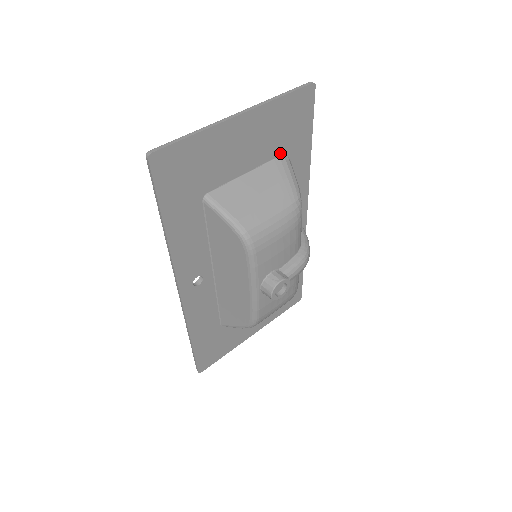
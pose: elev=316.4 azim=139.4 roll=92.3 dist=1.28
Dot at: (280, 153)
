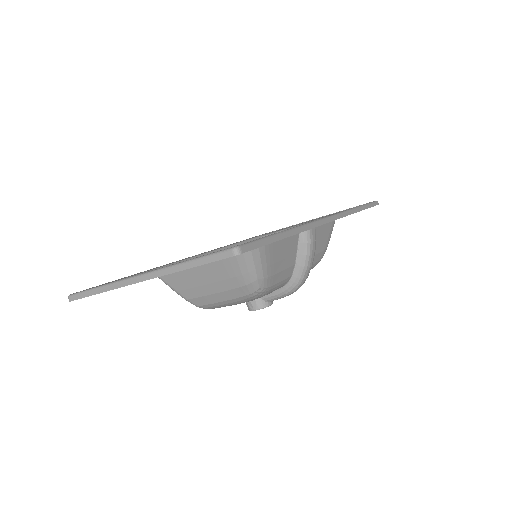
Dot at: occluded
